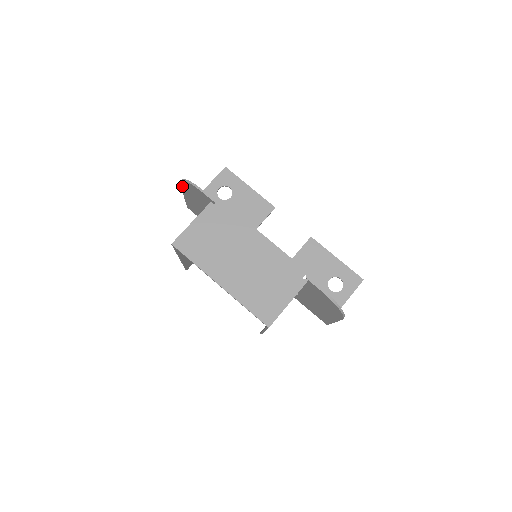
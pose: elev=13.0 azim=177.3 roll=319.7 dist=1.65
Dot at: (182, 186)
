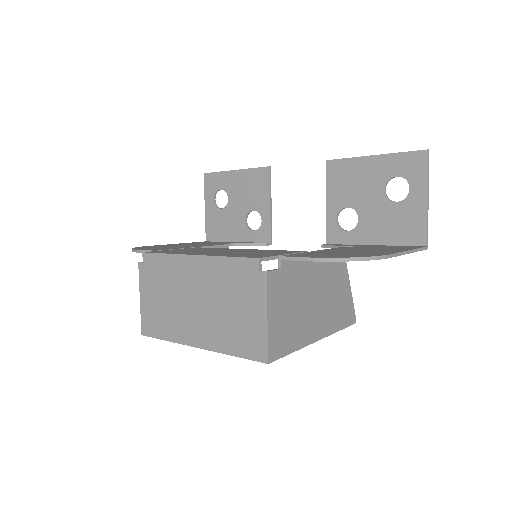
Dot at: occluded
